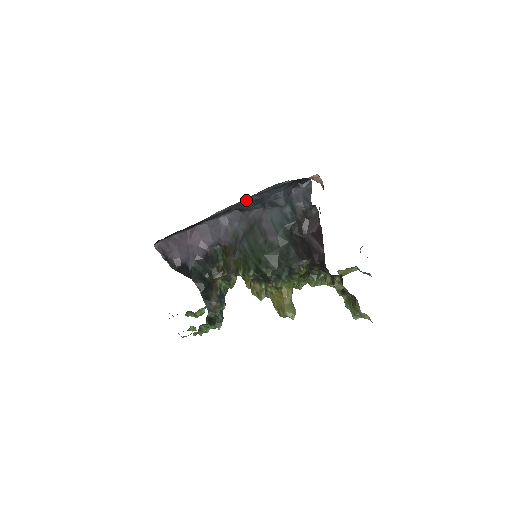
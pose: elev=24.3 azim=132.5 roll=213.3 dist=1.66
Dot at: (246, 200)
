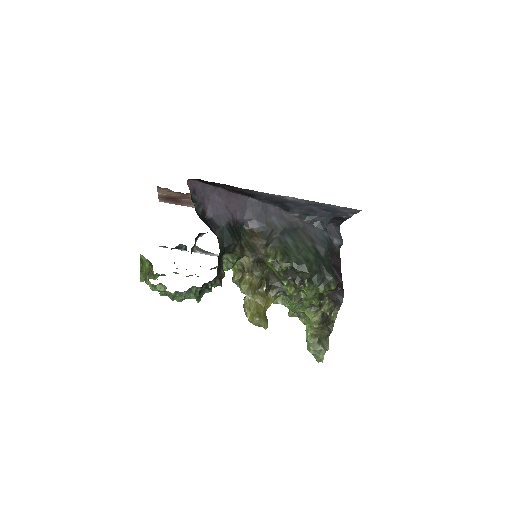
Dot at: (313, 205)
